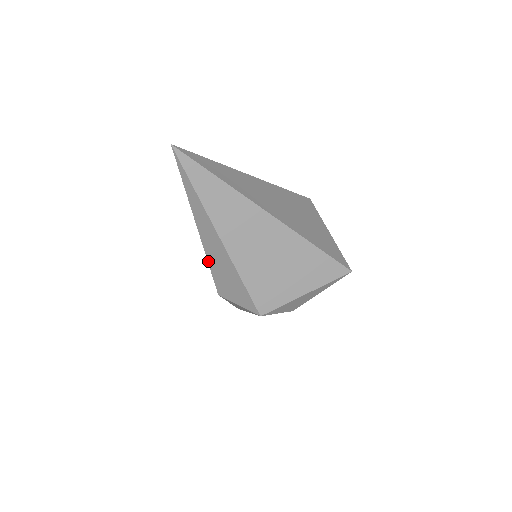
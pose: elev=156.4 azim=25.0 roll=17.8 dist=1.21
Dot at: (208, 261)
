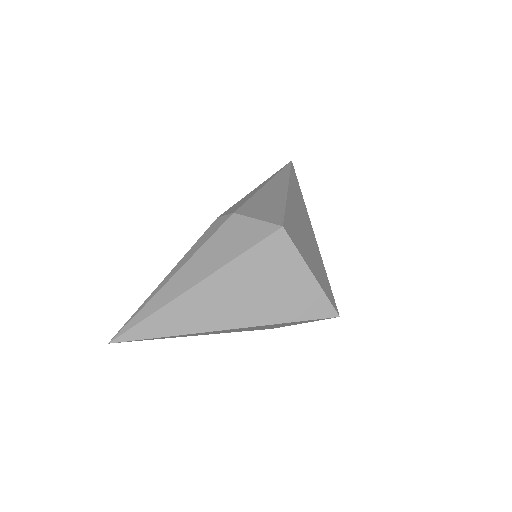
Dot at: occluded
